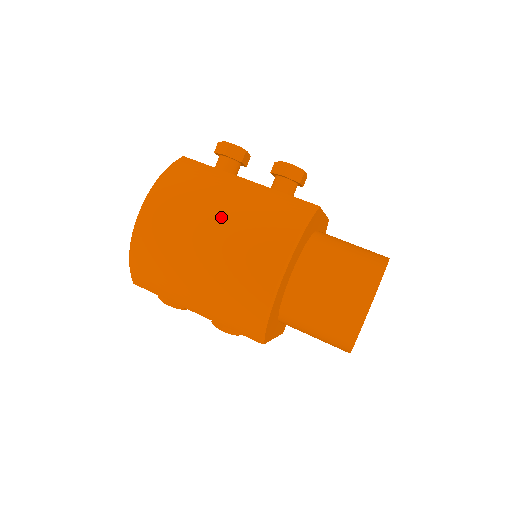
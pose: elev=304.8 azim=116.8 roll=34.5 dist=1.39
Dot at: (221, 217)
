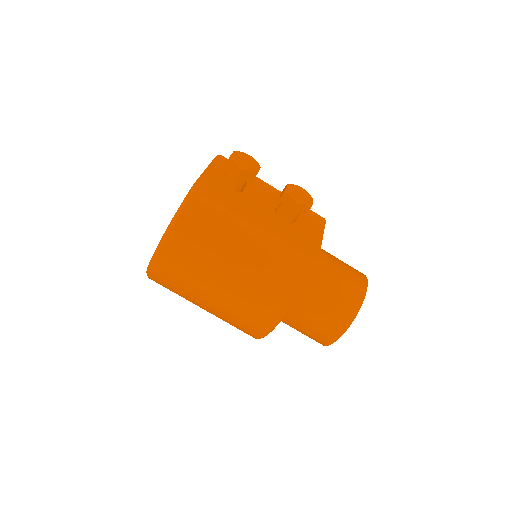
Dot at: (231, 272)
